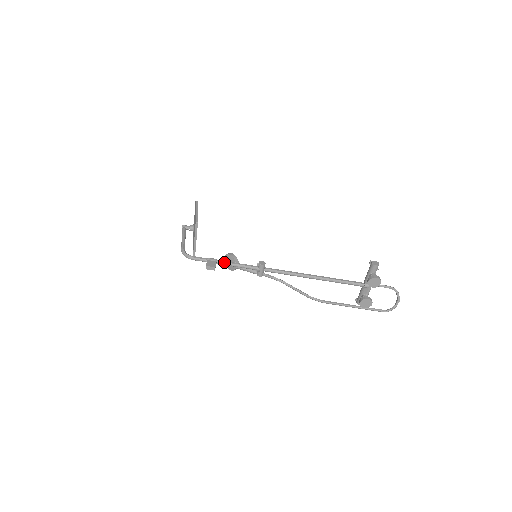
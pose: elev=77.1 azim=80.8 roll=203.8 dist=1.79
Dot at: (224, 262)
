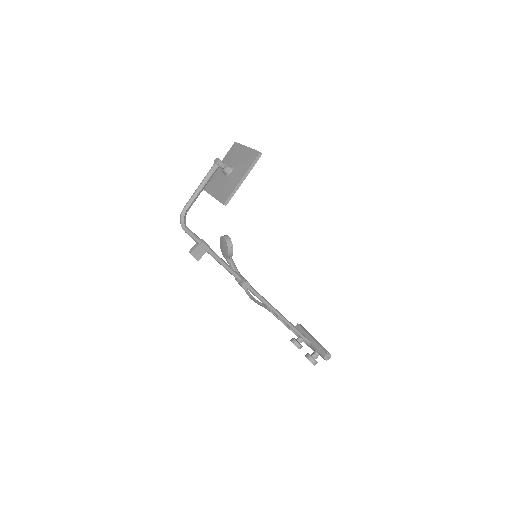
Dot at: (214, 256)
